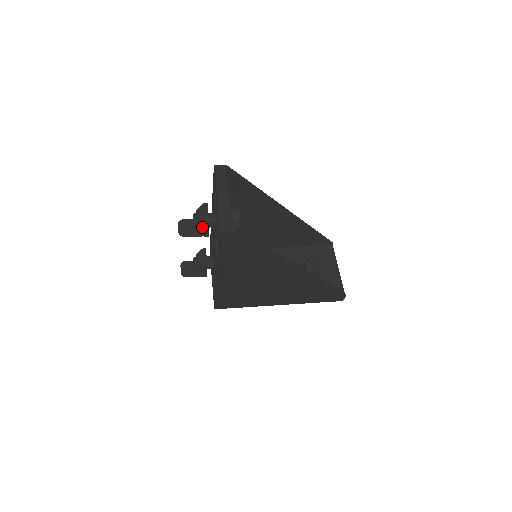
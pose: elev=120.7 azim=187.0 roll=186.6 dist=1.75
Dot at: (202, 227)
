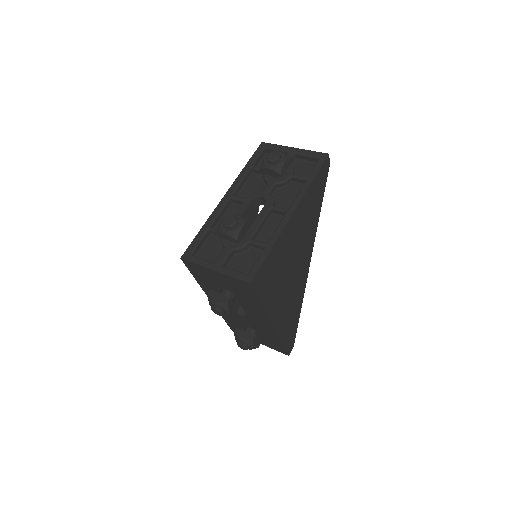
Dot at: (287, 160)
